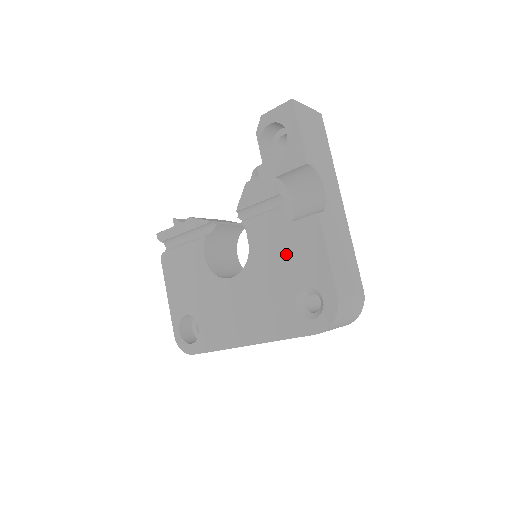
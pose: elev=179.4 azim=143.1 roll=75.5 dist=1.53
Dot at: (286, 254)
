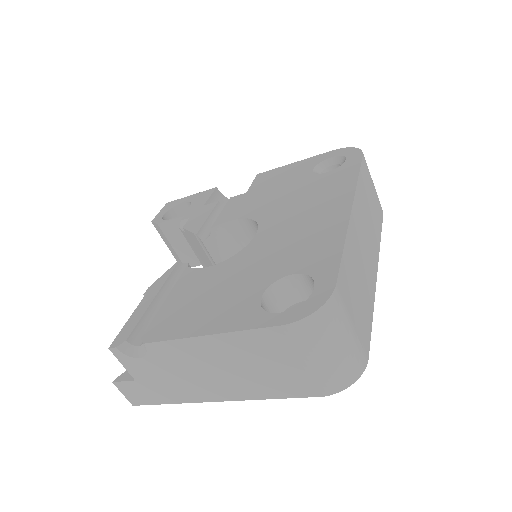
Dot at: (272, 188)
